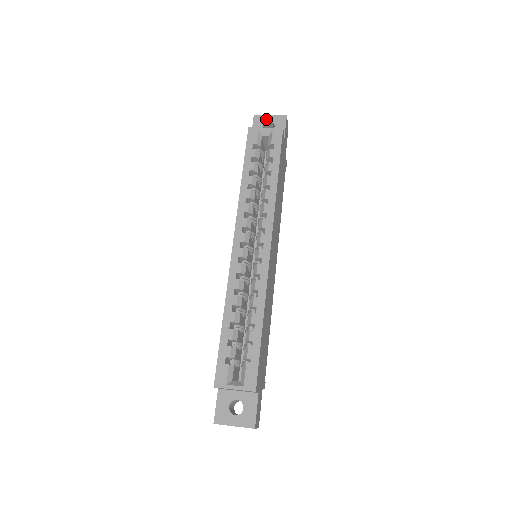
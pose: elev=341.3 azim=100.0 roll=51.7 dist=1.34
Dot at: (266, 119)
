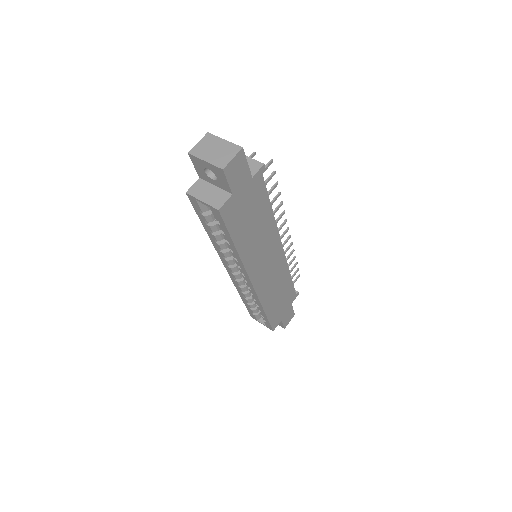
Dot at: (203, 165)
